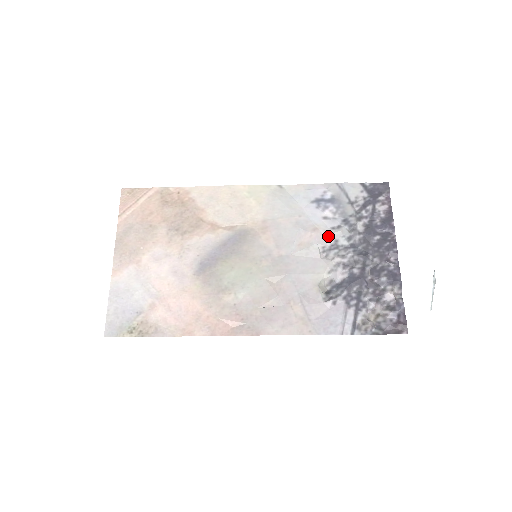
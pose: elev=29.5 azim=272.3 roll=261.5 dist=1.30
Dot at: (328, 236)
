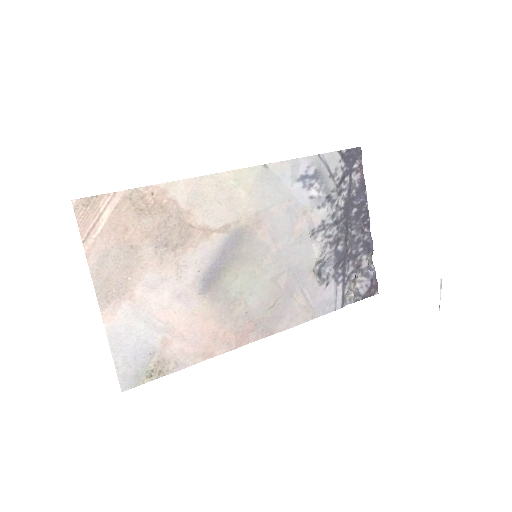
Dot at: (316, 218)
